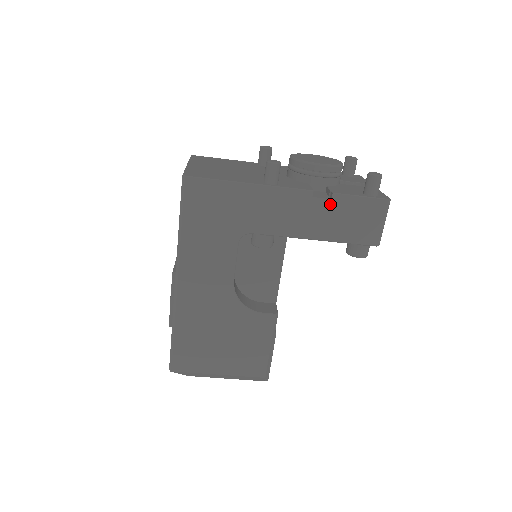
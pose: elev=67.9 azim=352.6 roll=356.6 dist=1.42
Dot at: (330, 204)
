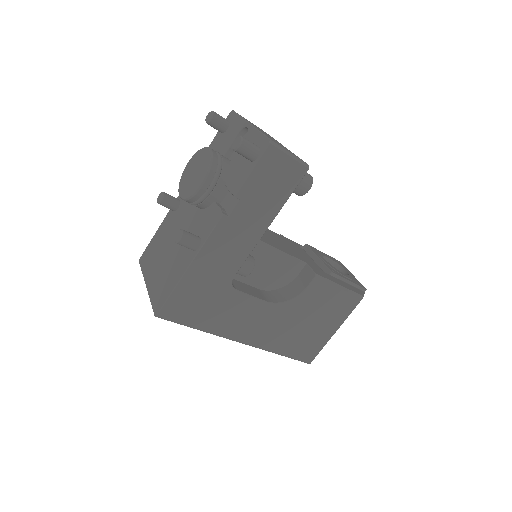
Dot at: (244, 203)
